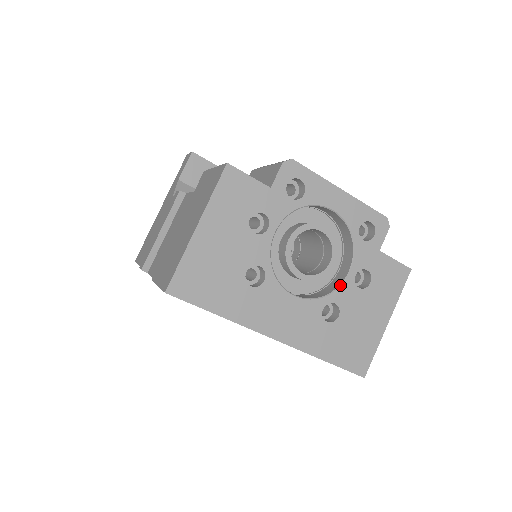
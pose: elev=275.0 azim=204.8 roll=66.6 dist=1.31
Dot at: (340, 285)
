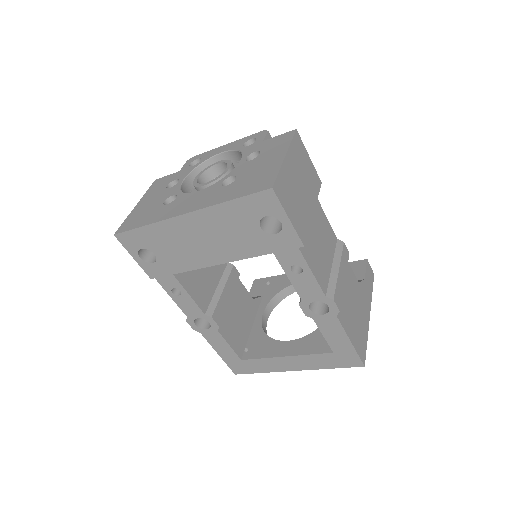
Dot at: (234, 169)
